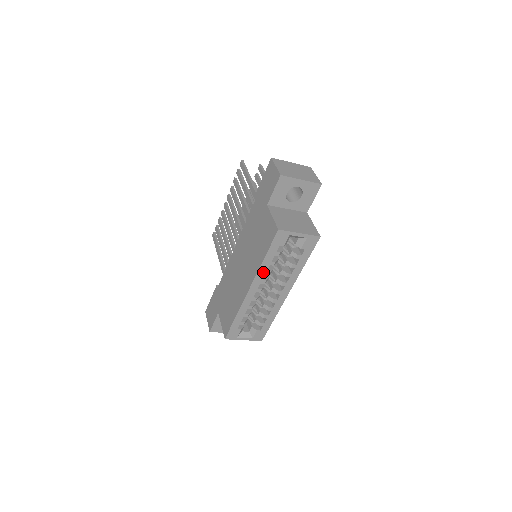
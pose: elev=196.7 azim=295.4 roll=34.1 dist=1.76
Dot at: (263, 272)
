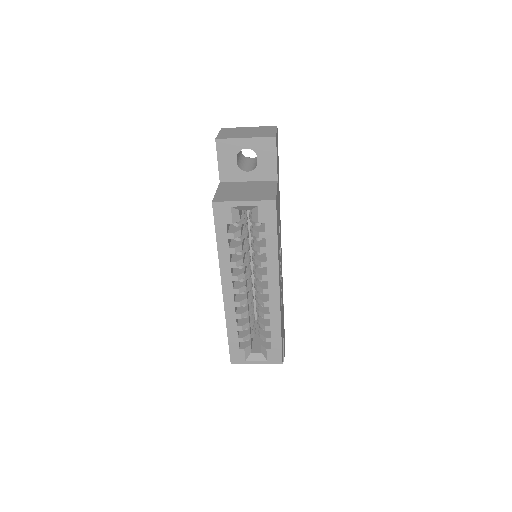
Dot at: (227, 265)
